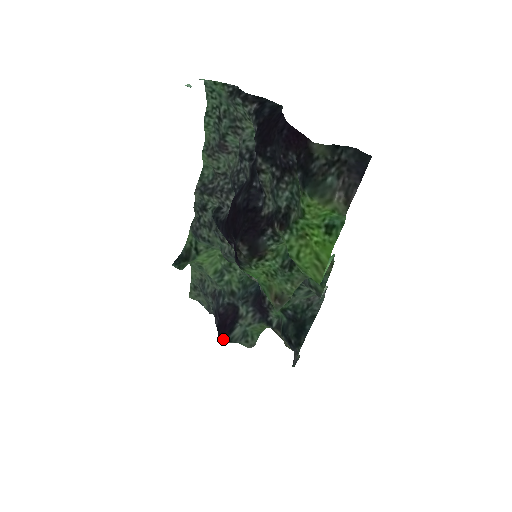
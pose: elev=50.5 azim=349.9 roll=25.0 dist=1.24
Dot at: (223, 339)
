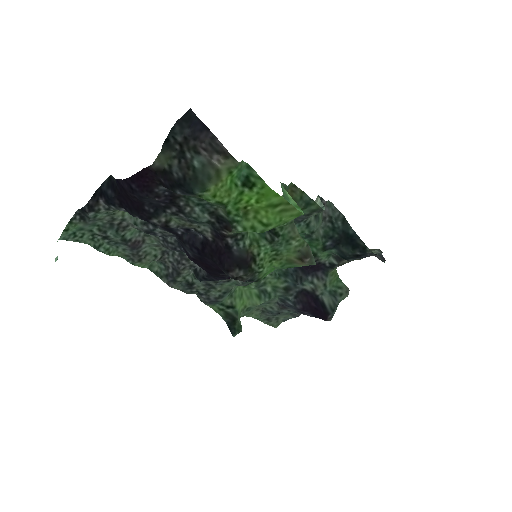
Dot at: (328, 317)
